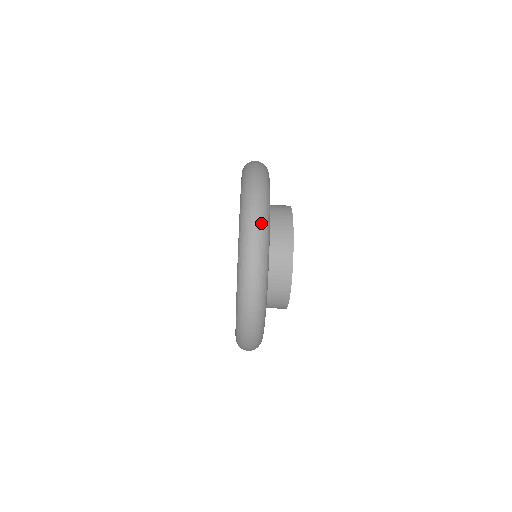
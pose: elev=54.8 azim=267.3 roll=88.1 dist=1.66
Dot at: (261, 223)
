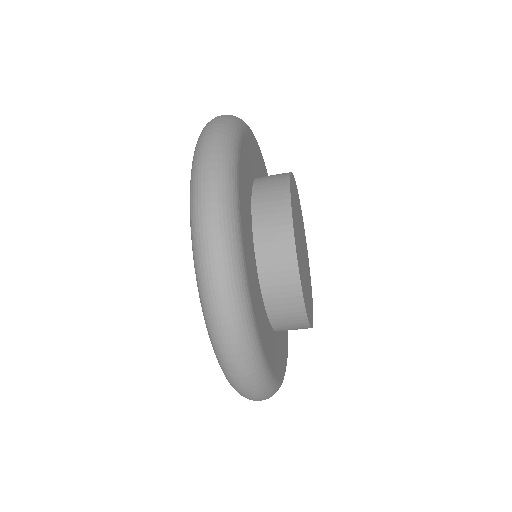
Dot at: (219, 150)
